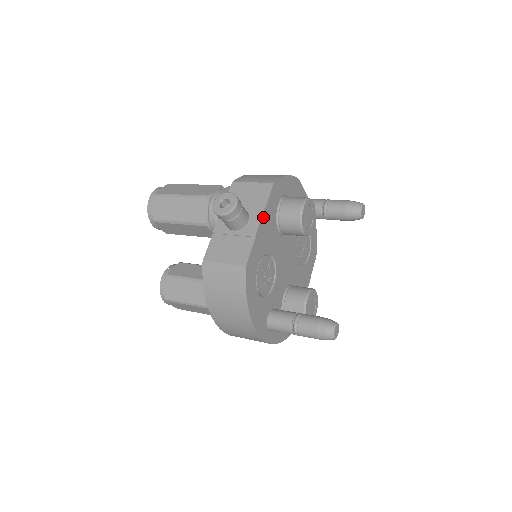
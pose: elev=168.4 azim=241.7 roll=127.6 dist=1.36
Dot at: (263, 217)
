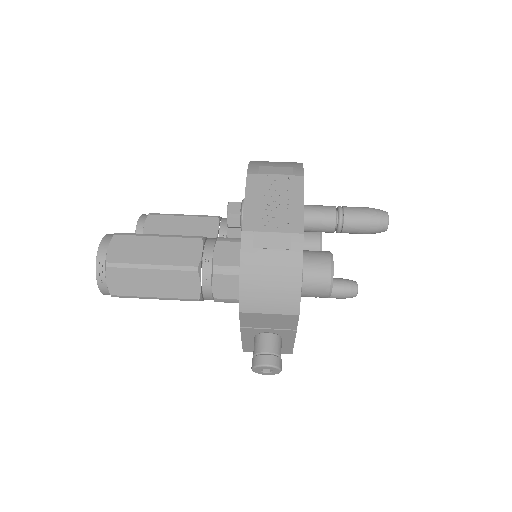
Dot at: (296, 331)
